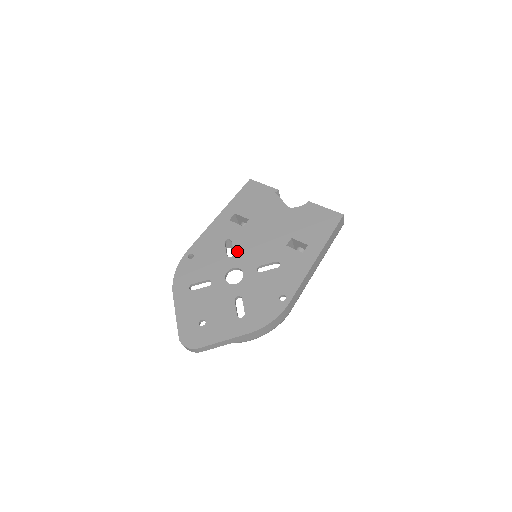
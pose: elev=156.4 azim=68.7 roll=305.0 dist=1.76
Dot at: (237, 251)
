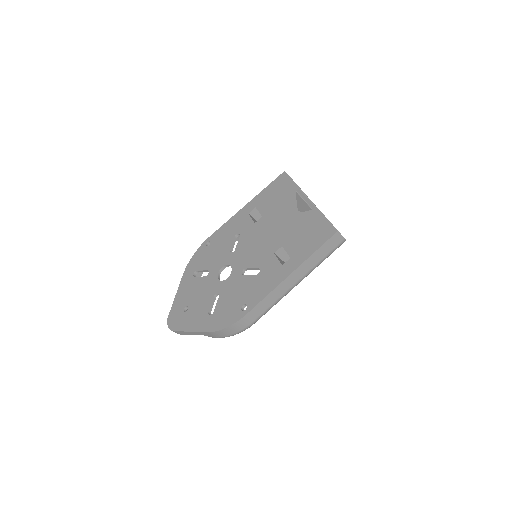
Dot at: (238, 248)
